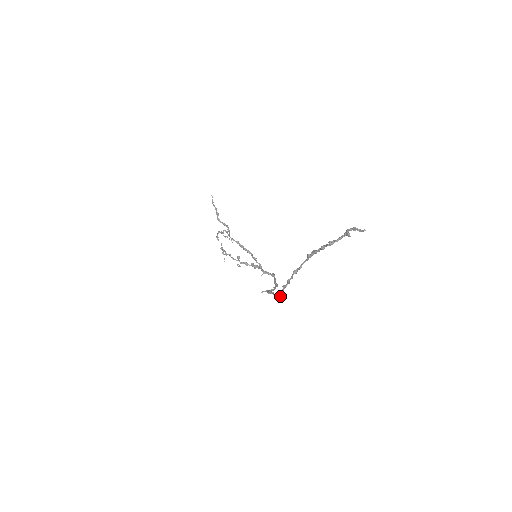
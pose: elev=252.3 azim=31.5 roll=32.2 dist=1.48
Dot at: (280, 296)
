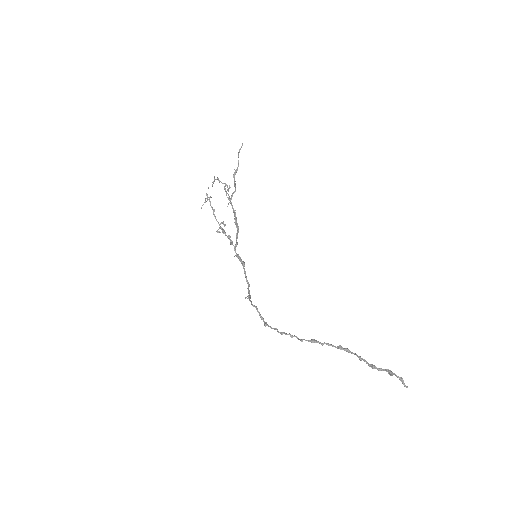
Dot at: (272, 328)
